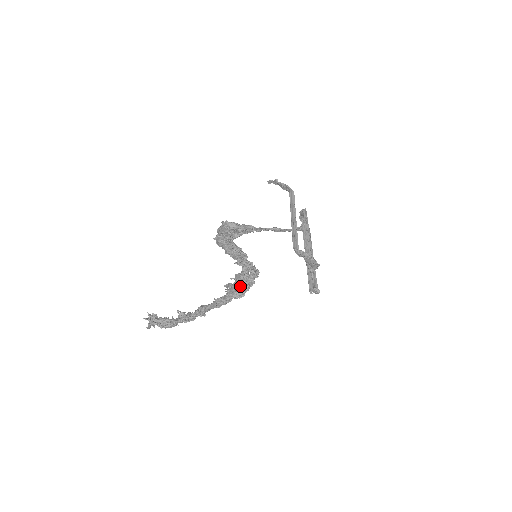
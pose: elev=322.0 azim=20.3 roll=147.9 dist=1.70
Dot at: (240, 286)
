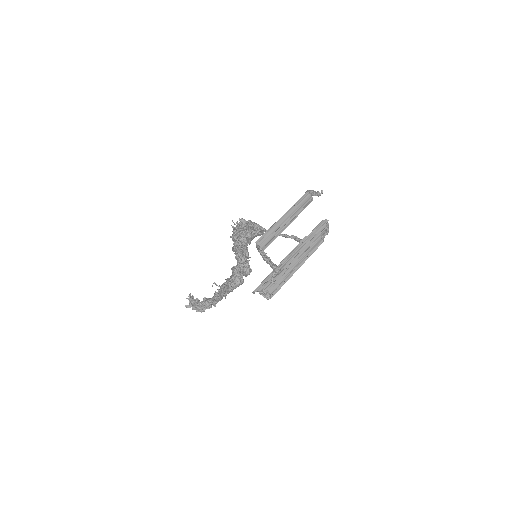
Dot at: (229, 279)
